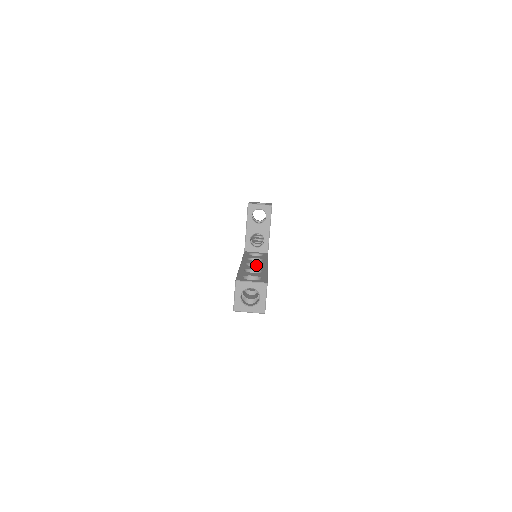
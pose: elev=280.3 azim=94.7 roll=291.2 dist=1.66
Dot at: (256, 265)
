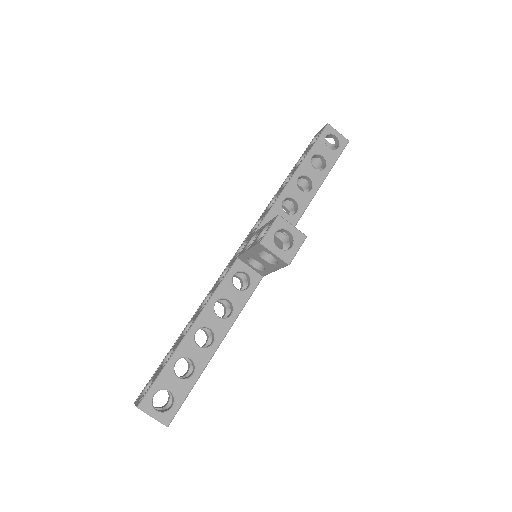
Dot at: (211, 331)
